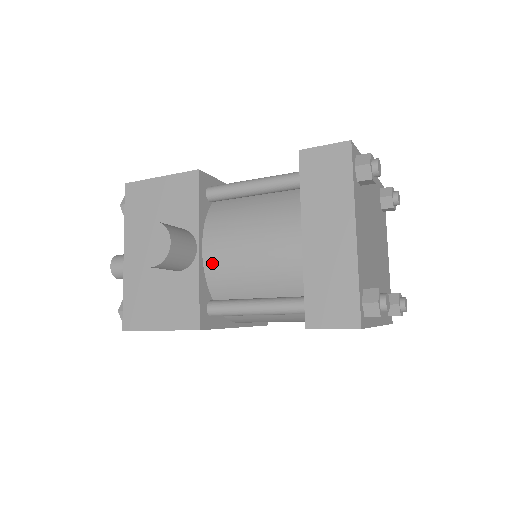
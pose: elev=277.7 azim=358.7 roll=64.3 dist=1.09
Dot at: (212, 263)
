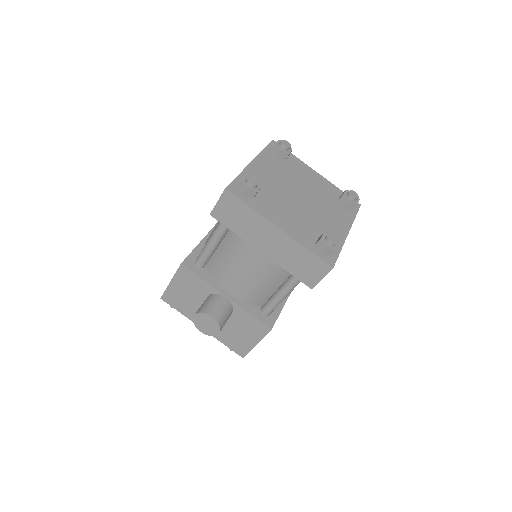
Dot at: (240, 296)
